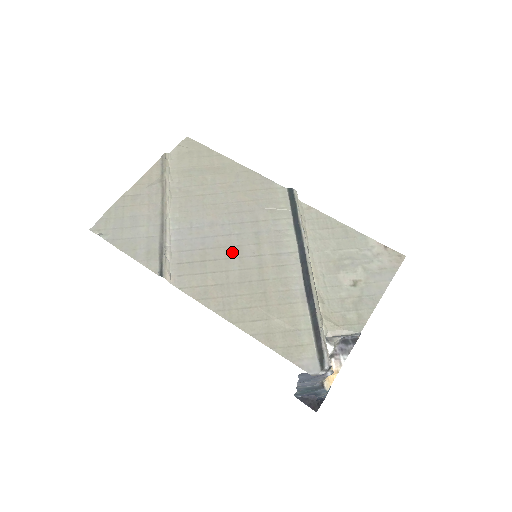
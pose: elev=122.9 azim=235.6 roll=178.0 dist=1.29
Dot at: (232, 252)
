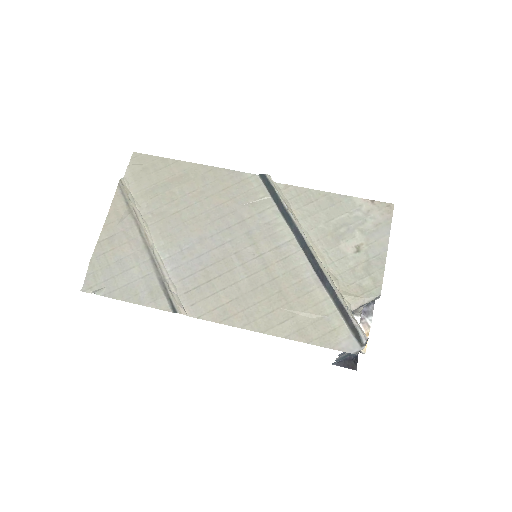
Dot at: (233, 262)
